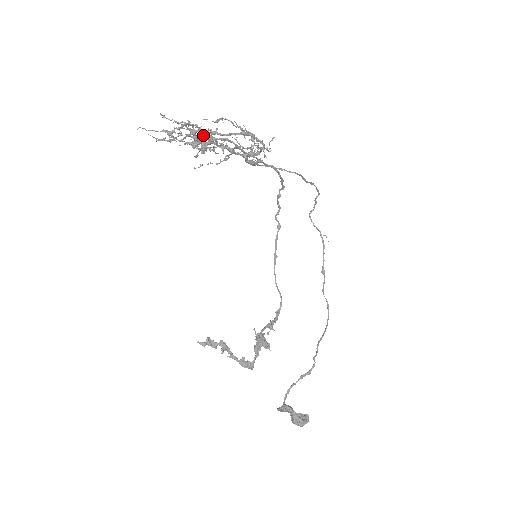
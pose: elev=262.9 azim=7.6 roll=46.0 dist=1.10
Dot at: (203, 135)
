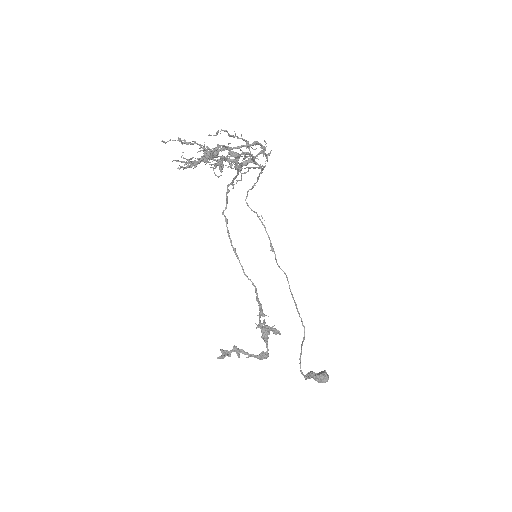
Dot at: (230, 154)
